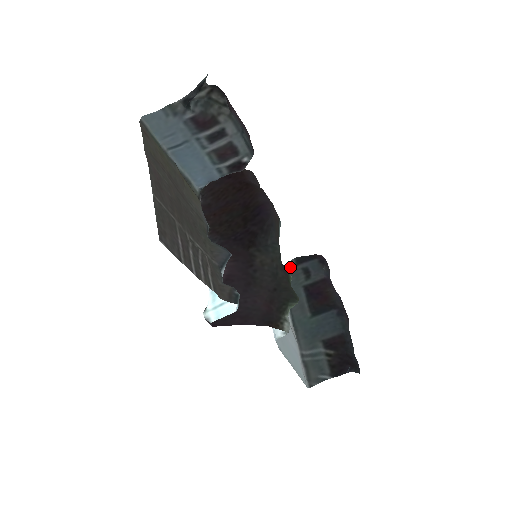
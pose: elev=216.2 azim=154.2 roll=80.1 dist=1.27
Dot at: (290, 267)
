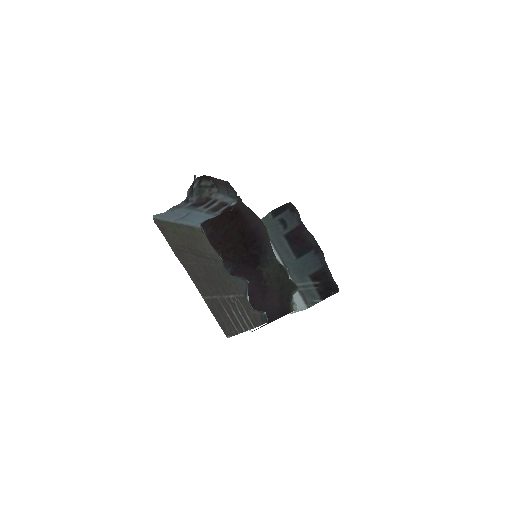
Dot at: (269, 219)
